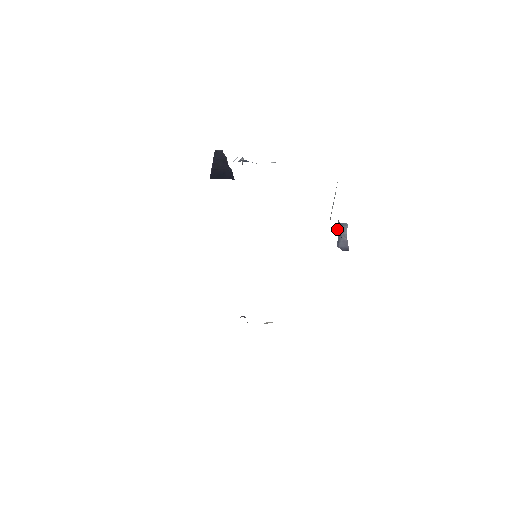
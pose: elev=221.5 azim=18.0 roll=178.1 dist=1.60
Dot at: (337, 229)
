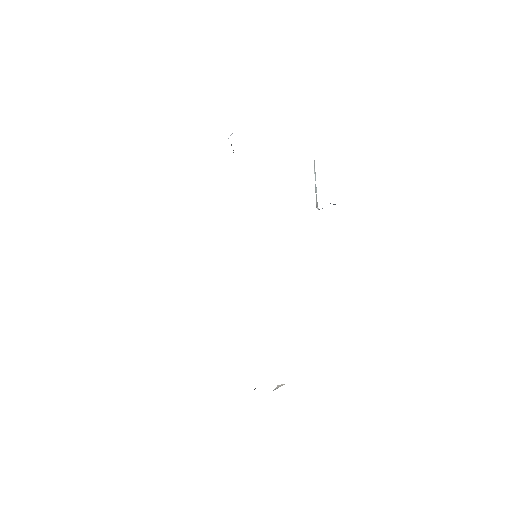
Dot at: occluded
